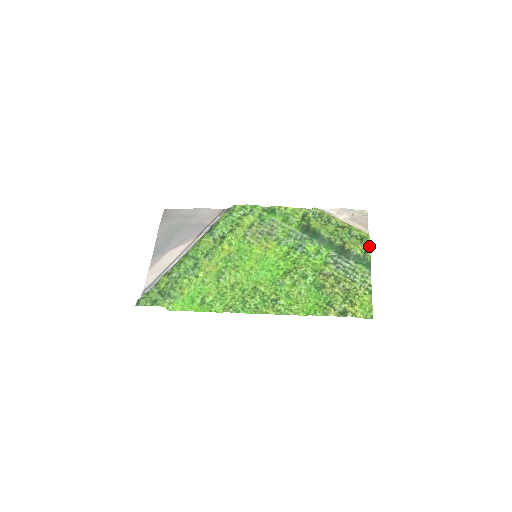
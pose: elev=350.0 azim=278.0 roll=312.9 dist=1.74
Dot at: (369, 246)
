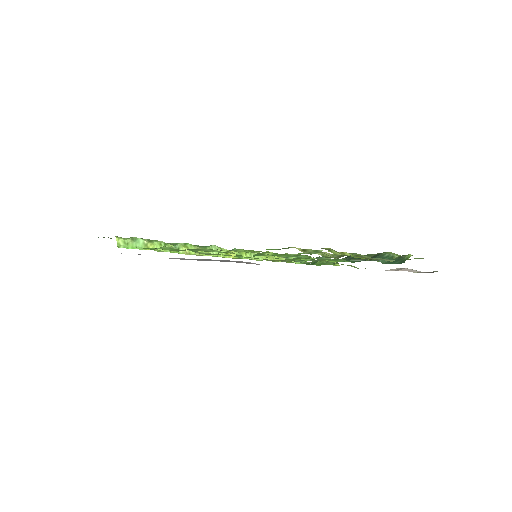
Dot at: occluded
